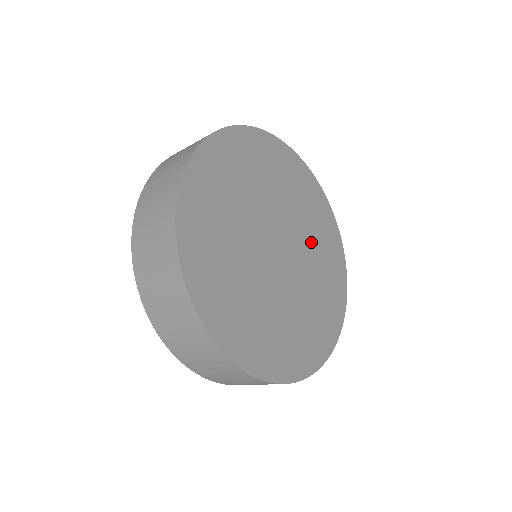
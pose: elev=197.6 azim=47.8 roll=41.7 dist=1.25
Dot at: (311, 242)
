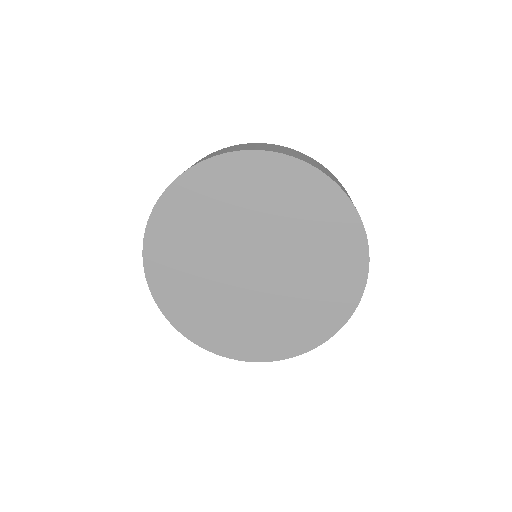
Dot at: (277, 219)
